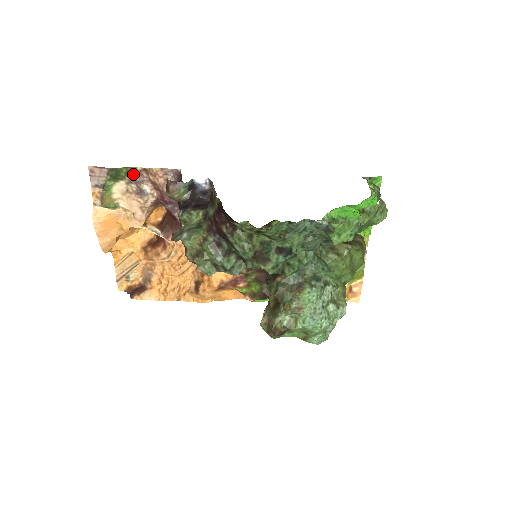
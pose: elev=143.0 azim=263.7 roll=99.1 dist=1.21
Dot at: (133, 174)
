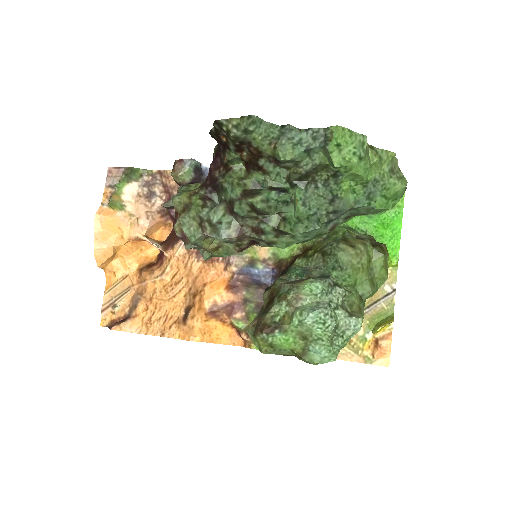
Dot at: (148, 177)
